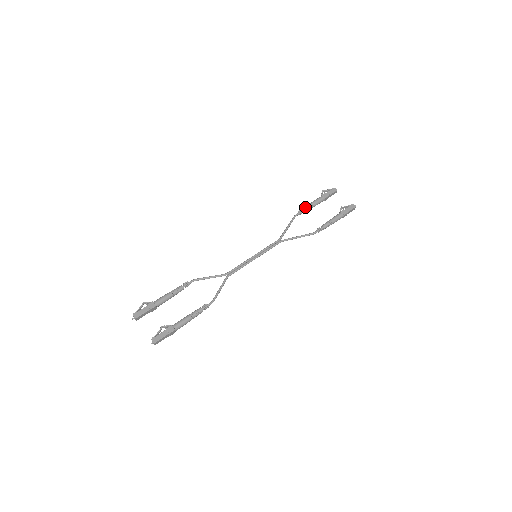
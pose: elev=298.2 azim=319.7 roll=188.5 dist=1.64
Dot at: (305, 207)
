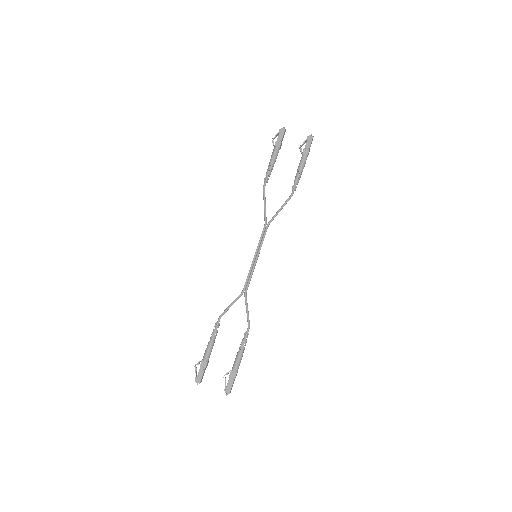
Dot at: (267, 172)
